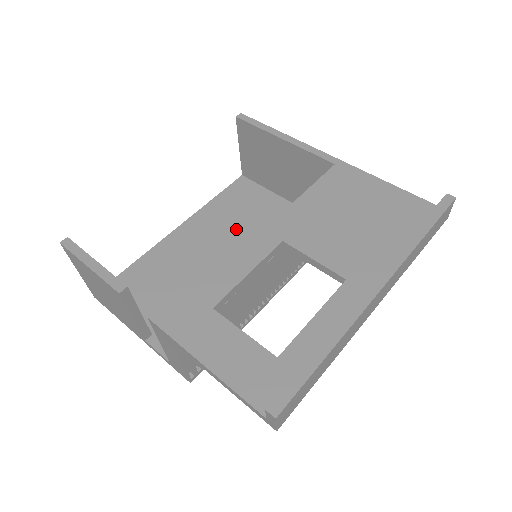
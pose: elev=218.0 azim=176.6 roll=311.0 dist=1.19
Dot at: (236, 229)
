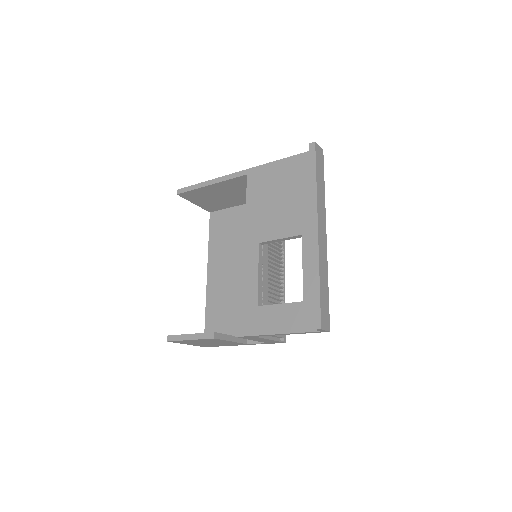
Dot at: (235, 247)
